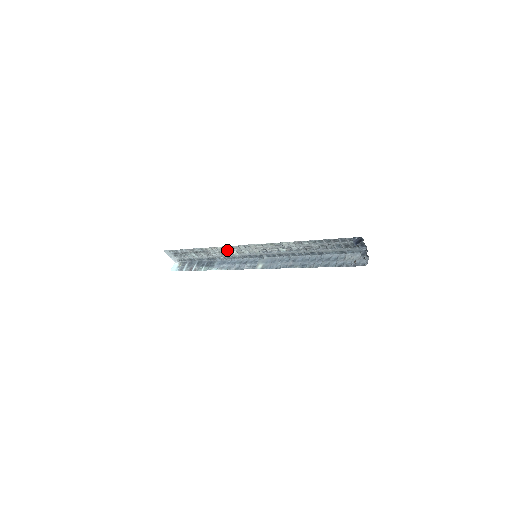
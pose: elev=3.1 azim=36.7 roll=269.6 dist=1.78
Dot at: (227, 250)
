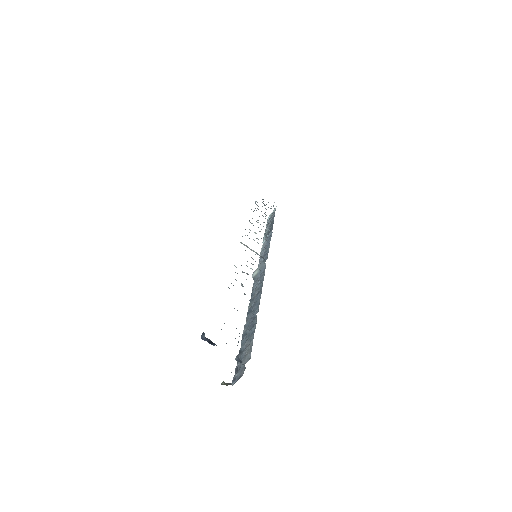
Dot at: occluded
